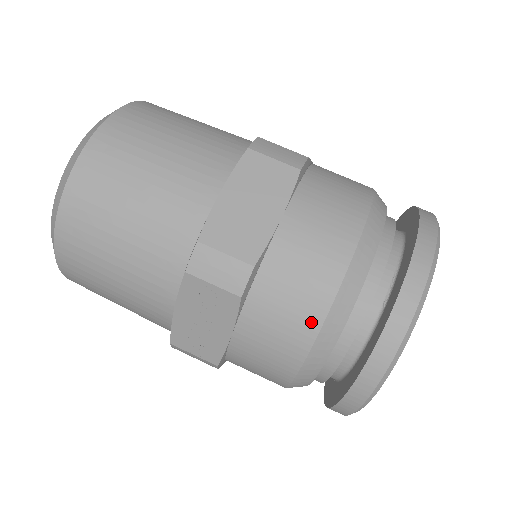
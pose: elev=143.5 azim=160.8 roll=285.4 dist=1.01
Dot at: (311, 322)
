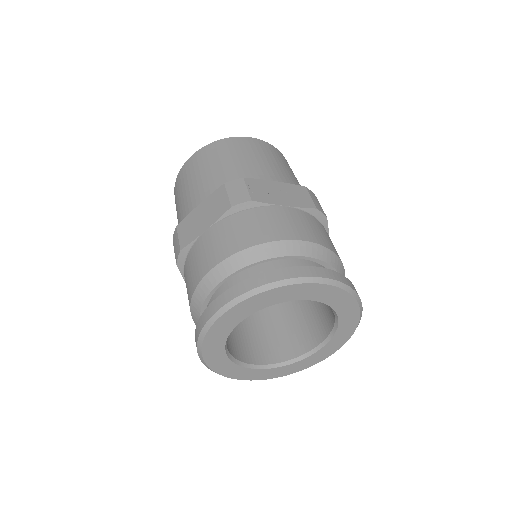
Dot at: (190, 296)
